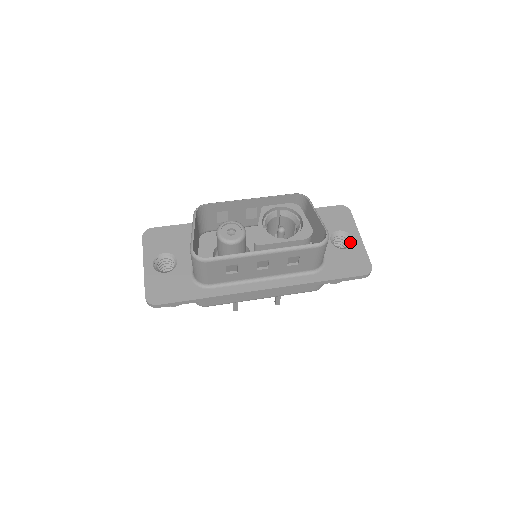
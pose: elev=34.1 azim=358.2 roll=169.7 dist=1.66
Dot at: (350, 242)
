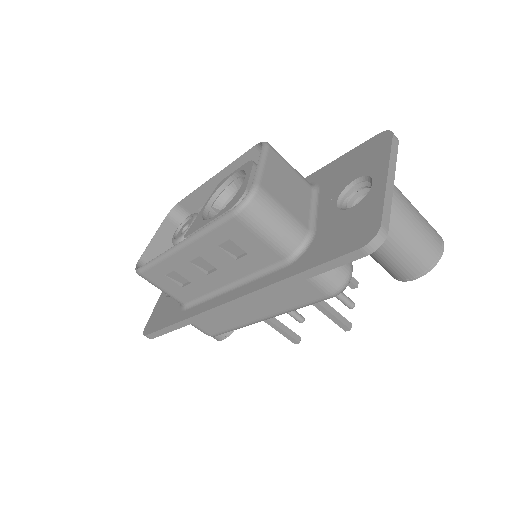
Dot at: (369, 192)
